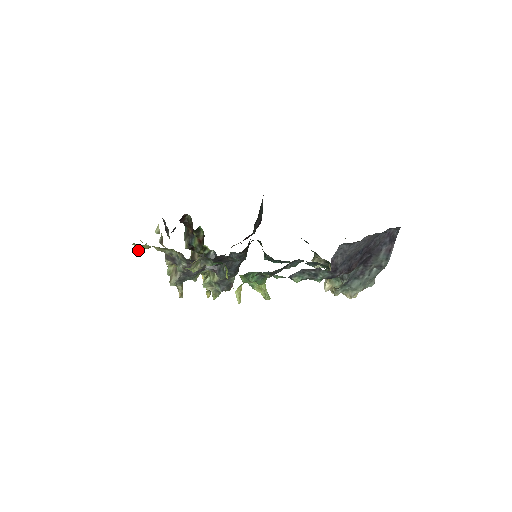
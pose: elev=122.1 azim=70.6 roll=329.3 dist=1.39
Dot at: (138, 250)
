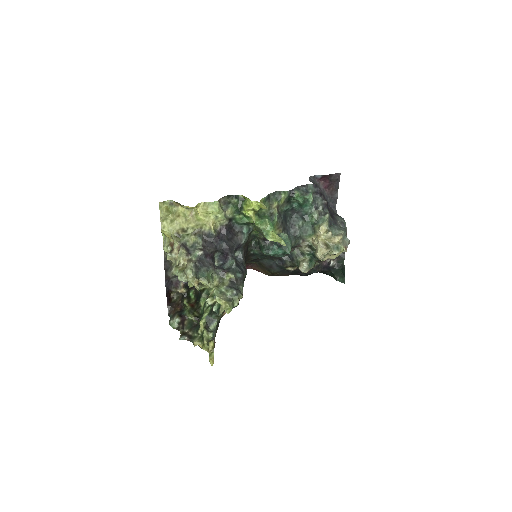
Dot at: (166, 212)
